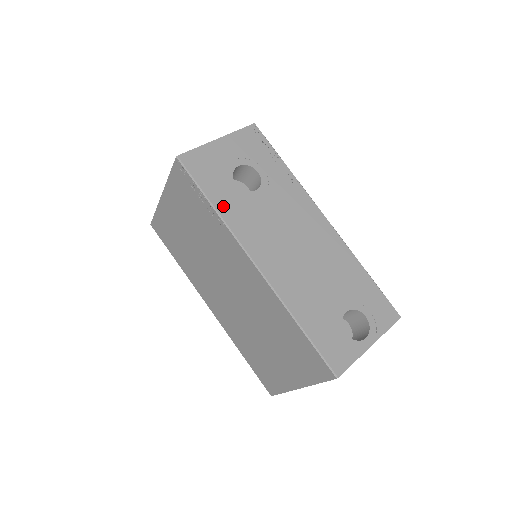
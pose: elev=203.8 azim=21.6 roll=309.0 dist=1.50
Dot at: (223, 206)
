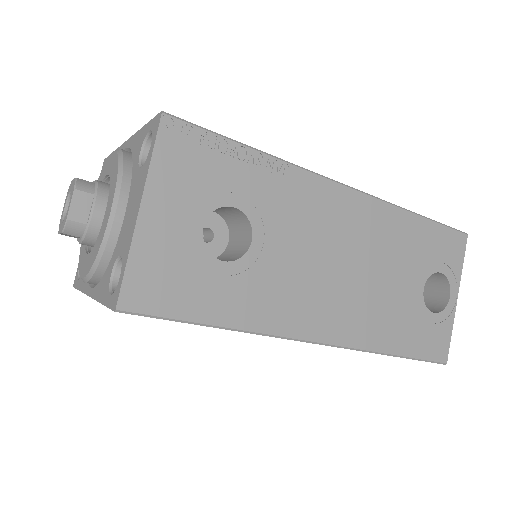
Dot at: (234, 314)
